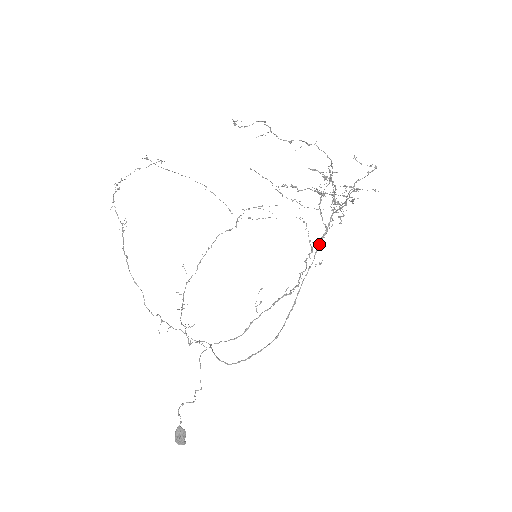
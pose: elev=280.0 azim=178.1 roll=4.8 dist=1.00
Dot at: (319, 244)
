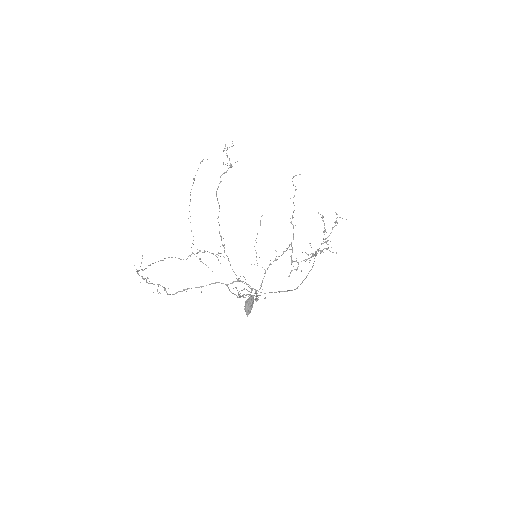
Dot at: occluded
